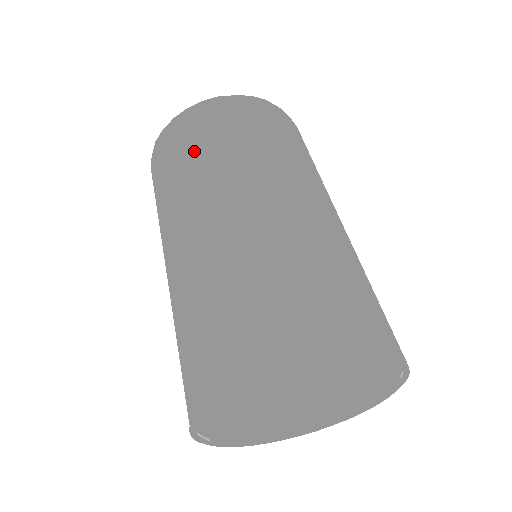
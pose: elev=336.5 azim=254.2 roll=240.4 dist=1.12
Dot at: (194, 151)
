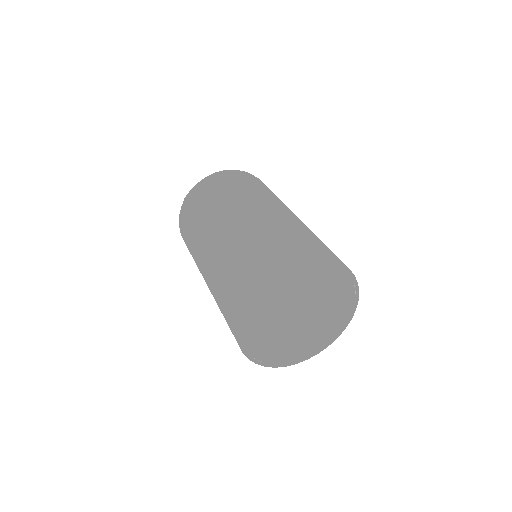
Dot at: (217, 193)
